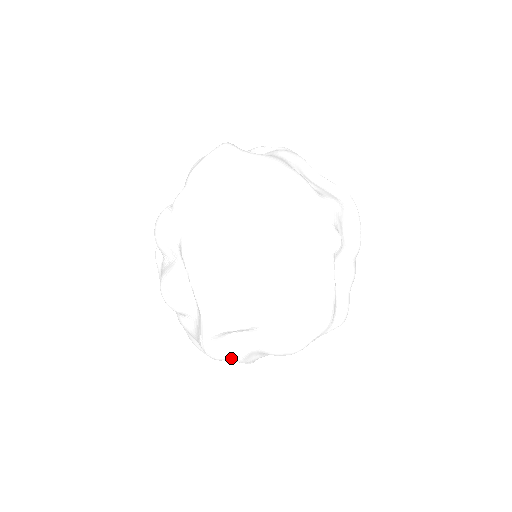
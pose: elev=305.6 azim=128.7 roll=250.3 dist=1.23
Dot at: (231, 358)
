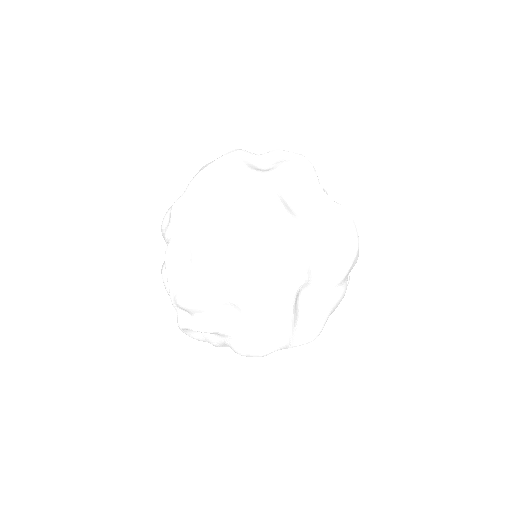
Dot at: occluded
